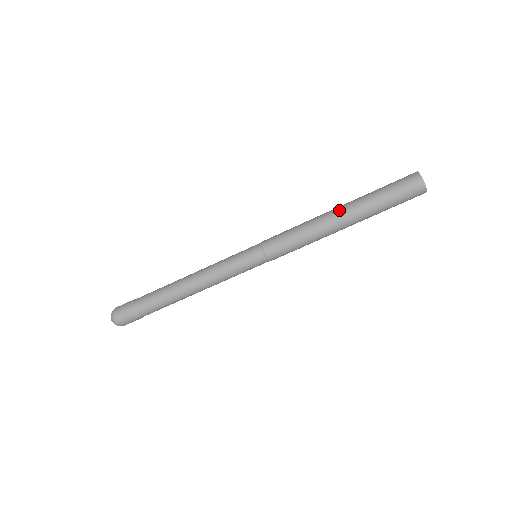
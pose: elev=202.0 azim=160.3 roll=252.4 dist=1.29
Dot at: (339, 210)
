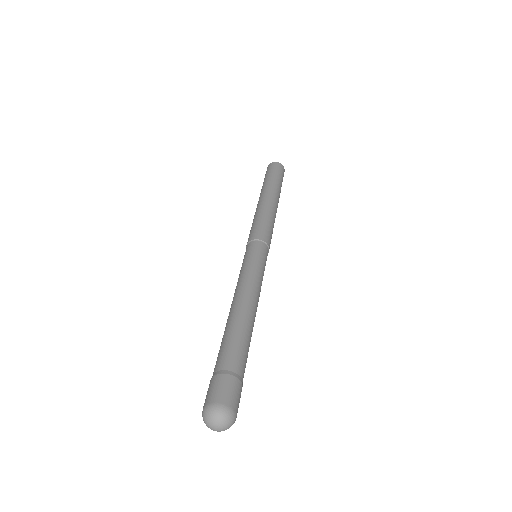
Dot at: occluded
